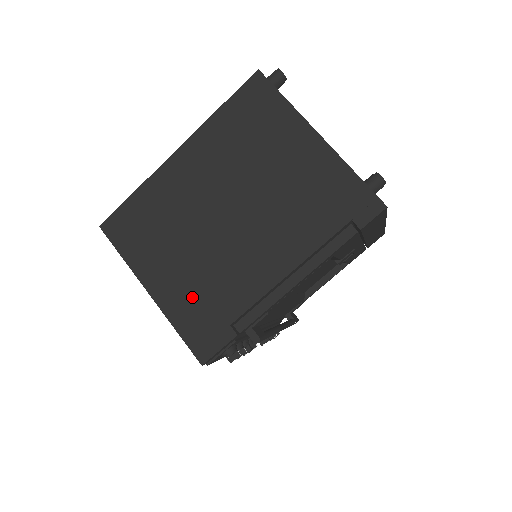
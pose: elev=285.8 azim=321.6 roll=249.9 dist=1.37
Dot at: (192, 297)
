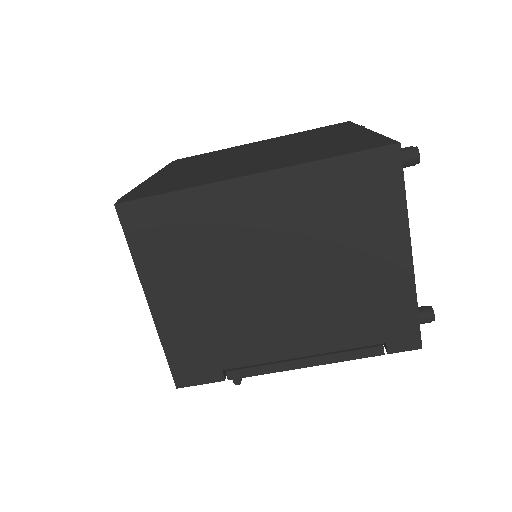
Dot at: (196, 330)
